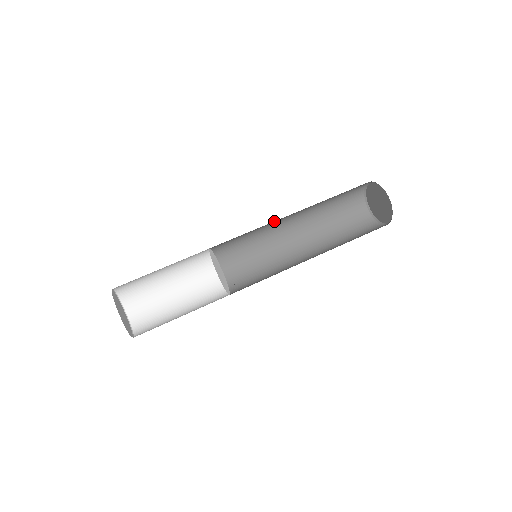
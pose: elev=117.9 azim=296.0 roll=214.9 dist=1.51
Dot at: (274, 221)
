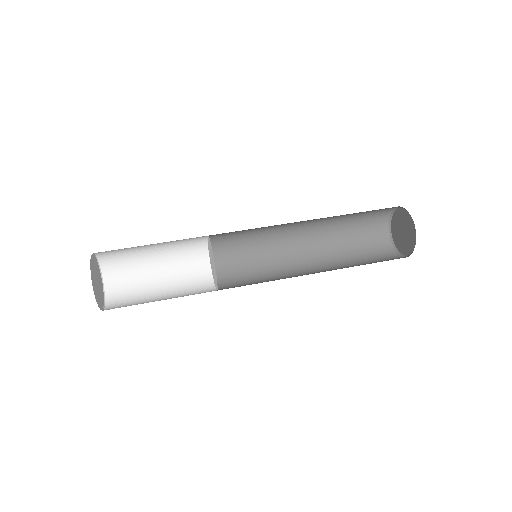
Dot at: occluded
